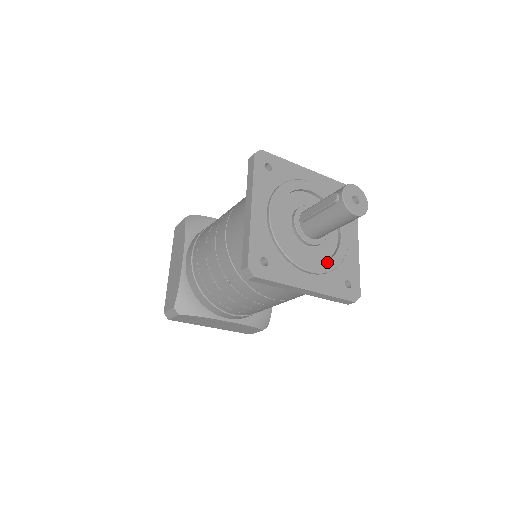
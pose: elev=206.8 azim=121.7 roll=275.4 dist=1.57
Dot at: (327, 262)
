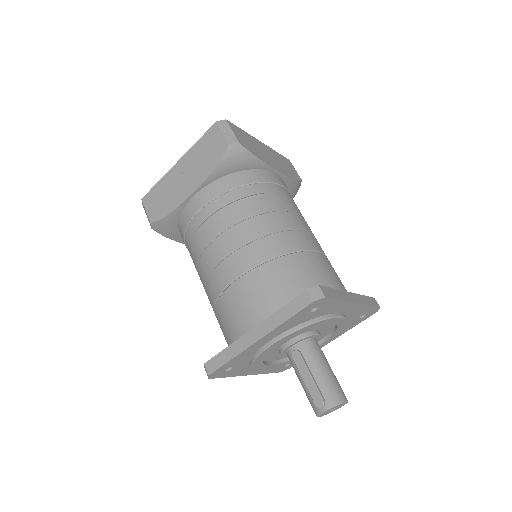
Dot at: (285, 362)
